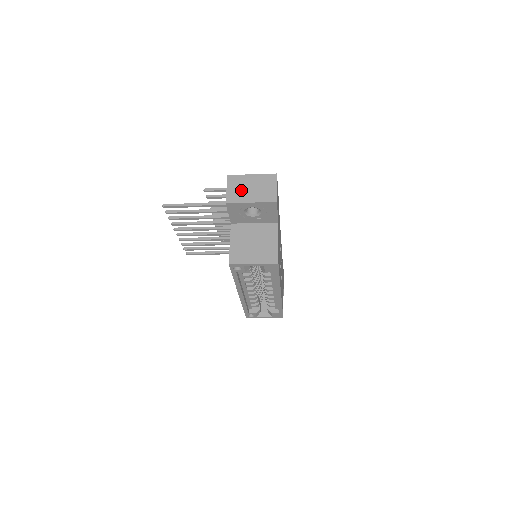
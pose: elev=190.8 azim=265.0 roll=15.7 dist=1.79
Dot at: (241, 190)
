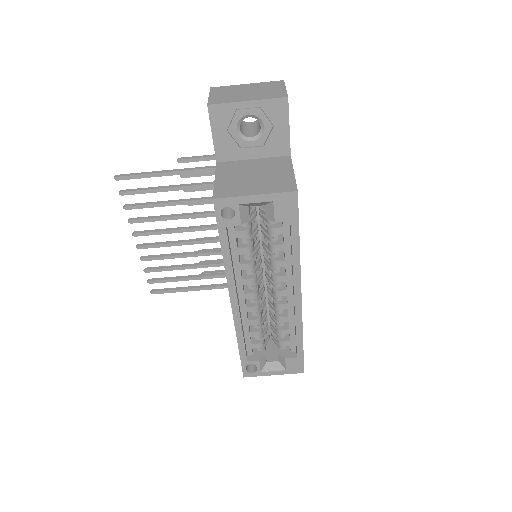
Dot at: (231, 94)
